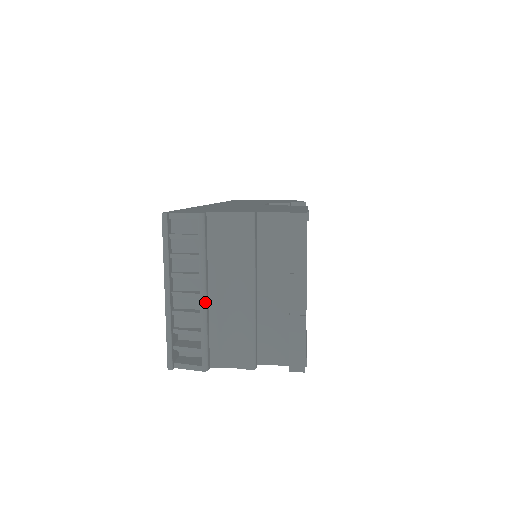
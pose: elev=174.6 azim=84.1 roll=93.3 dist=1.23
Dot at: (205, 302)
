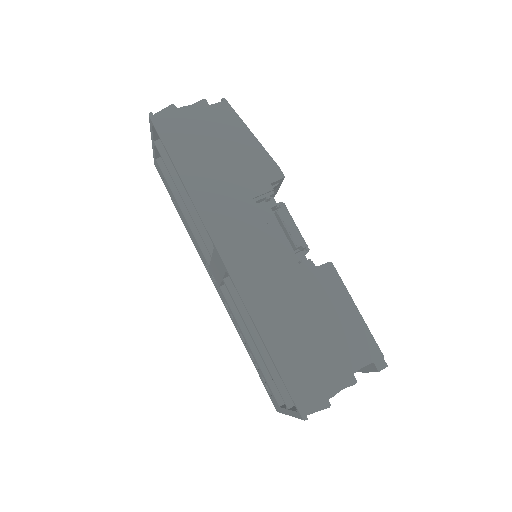
Dot at: occluded
